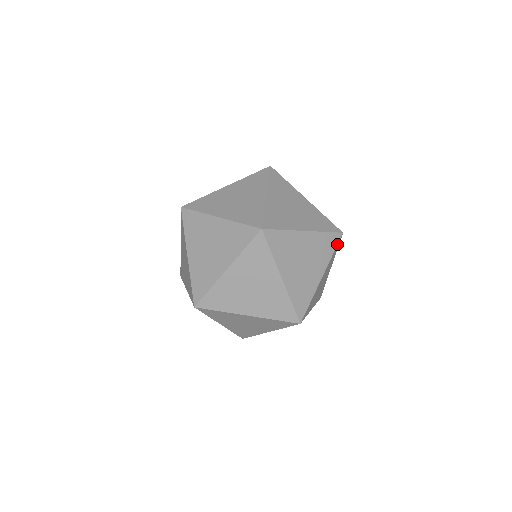
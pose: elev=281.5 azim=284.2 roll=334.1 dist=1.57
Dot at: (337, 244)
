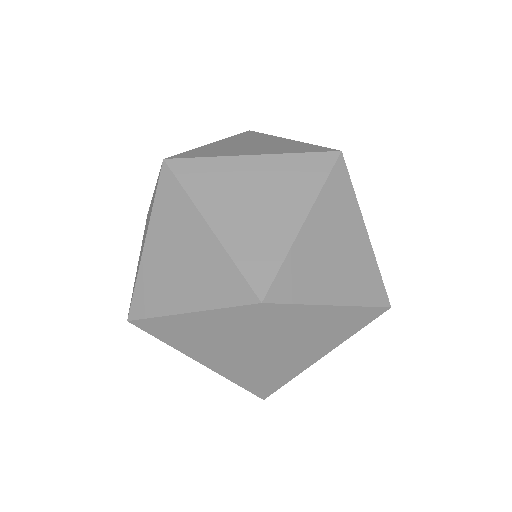
Dot at: (348, 174)
